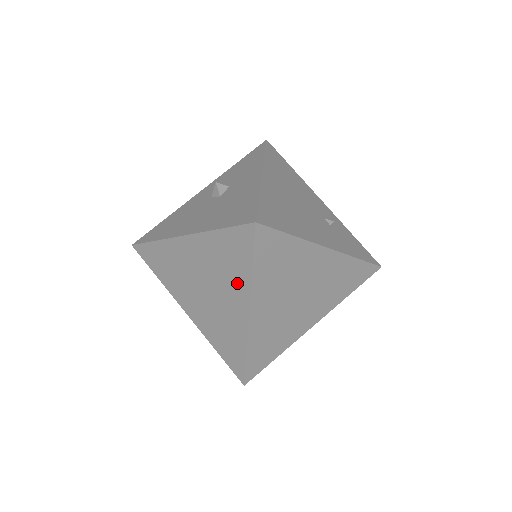
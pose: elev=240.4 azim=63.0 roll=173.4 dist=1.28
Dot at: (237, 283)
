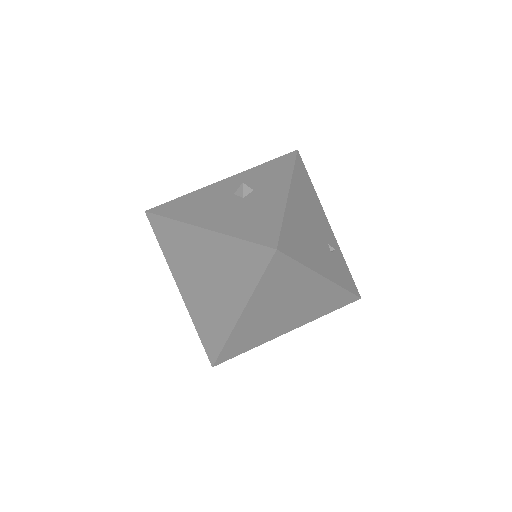
Dot at: (239, 288)
